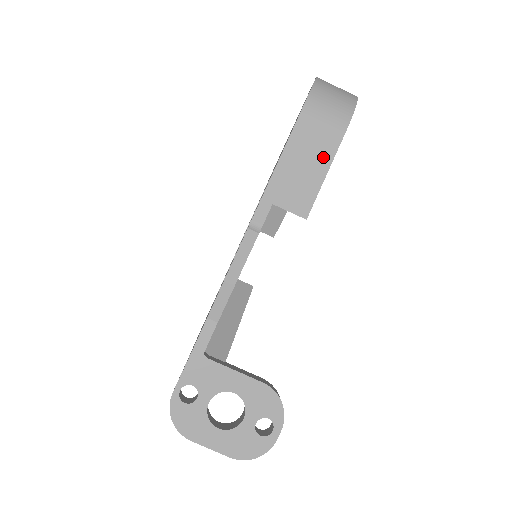
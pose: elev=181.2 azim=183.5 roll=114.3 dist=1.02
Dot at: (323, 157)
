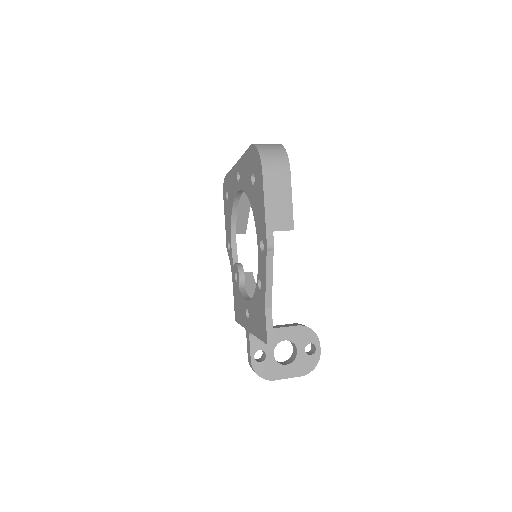
Dot at: (286, 192)
